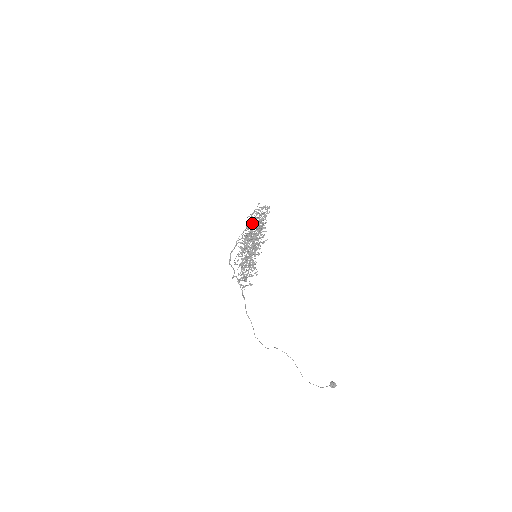
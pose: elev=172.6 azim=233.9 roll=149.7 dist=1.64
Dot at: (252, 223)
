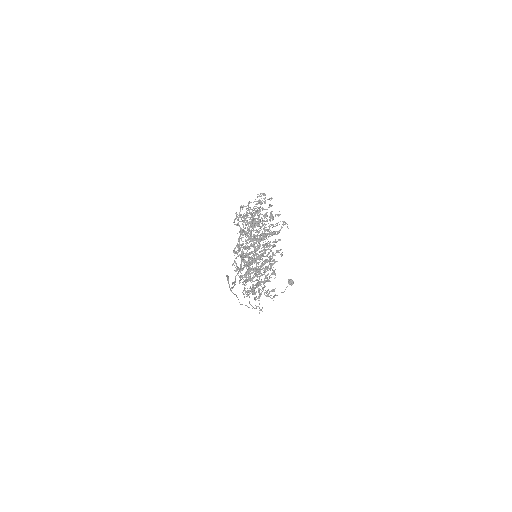
Dot at: (257, 231)
